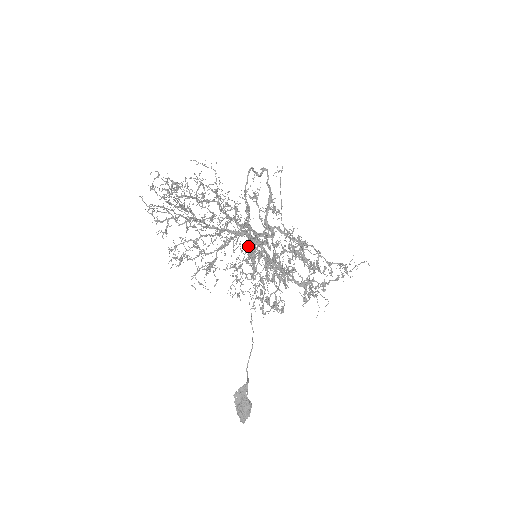
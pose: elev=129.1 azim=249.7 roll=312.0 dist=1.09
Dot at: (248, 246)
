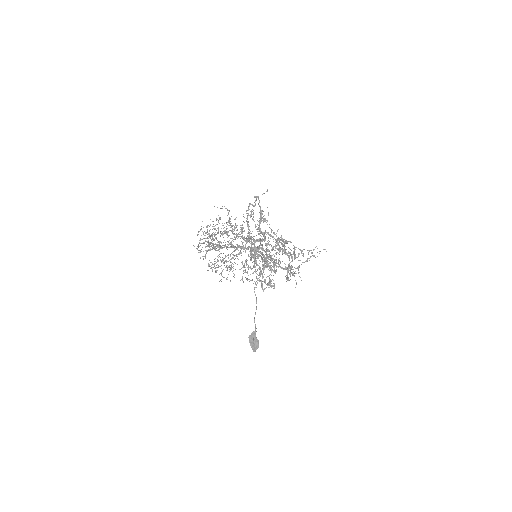
Dot at: occluded
